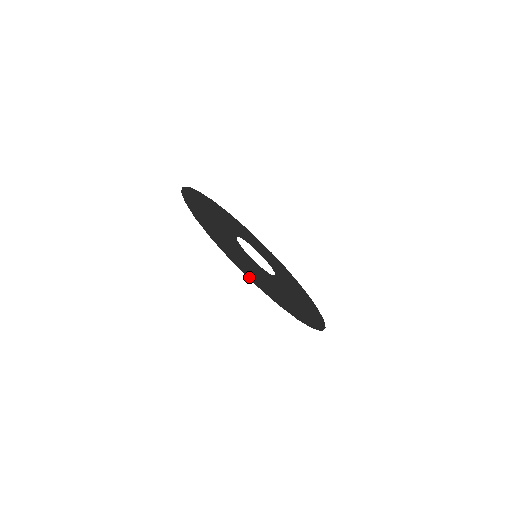
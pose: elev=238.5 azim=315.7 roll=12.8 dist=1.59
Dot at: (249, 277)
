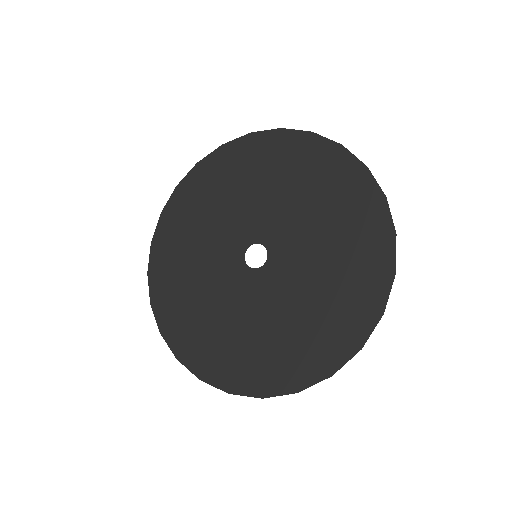
Dot at: (376, 191)
